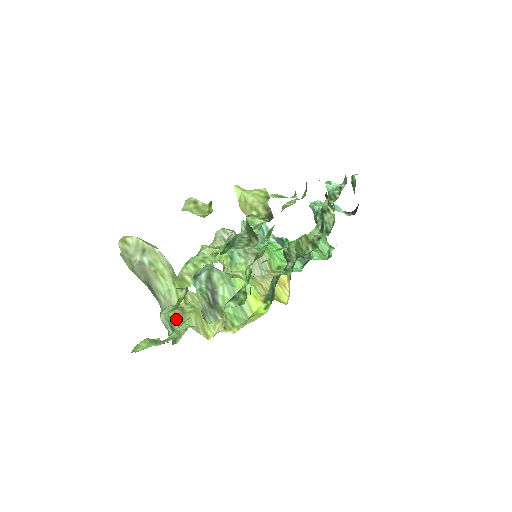
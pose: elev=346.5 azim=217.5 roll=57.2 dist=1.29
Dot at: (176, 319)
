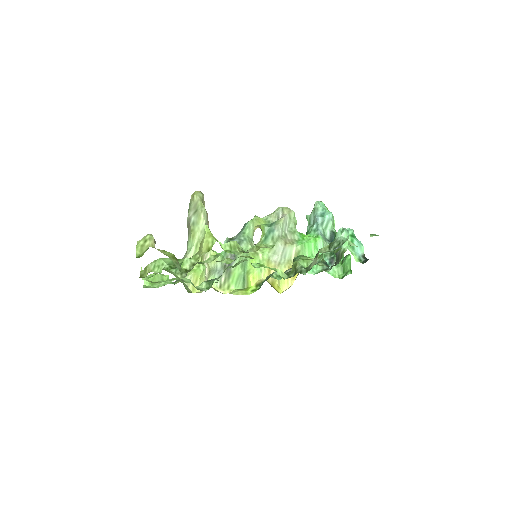
Dot at: occluded
